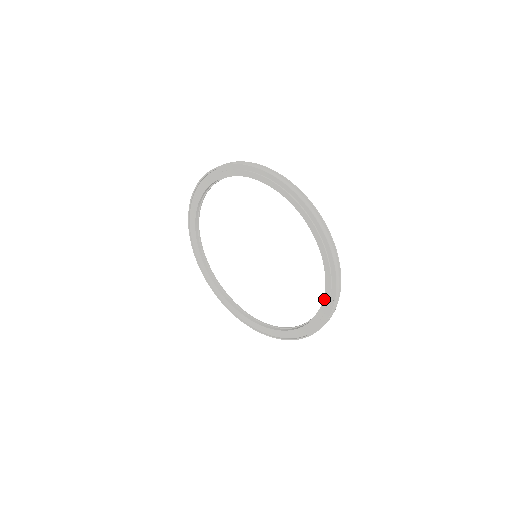
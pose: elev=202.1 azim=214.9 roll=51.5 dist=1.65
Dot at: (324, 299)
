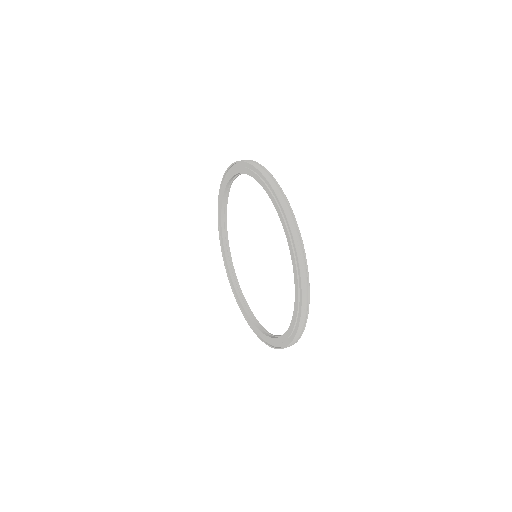
Dot at: (288, 243)
